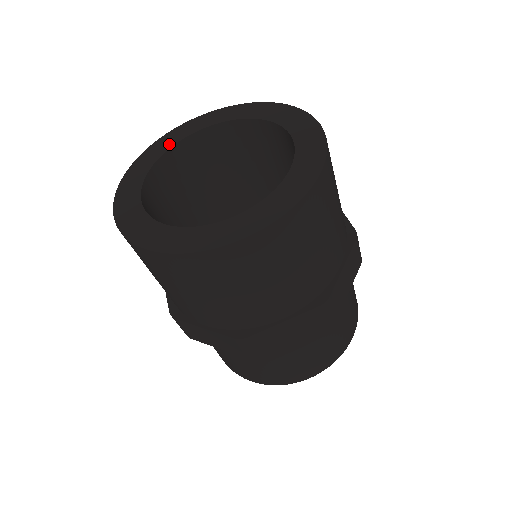
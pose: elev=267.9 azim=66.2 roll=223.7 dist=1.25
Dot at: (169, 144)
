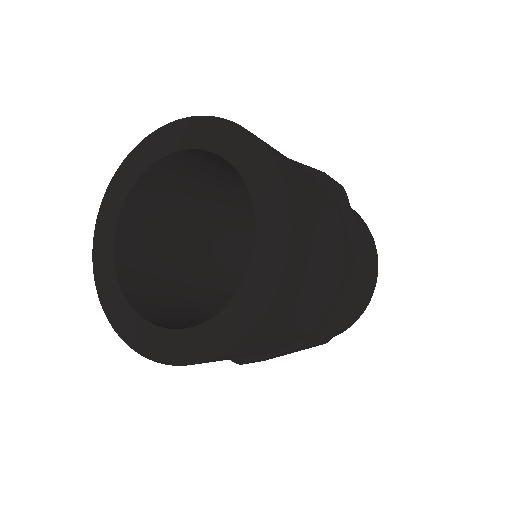
Dot at: (133, 176)
